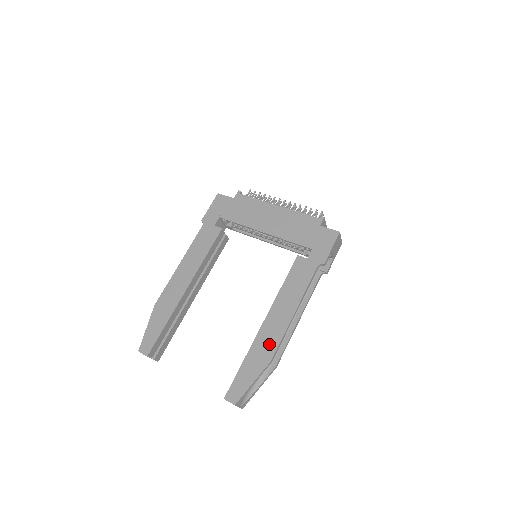
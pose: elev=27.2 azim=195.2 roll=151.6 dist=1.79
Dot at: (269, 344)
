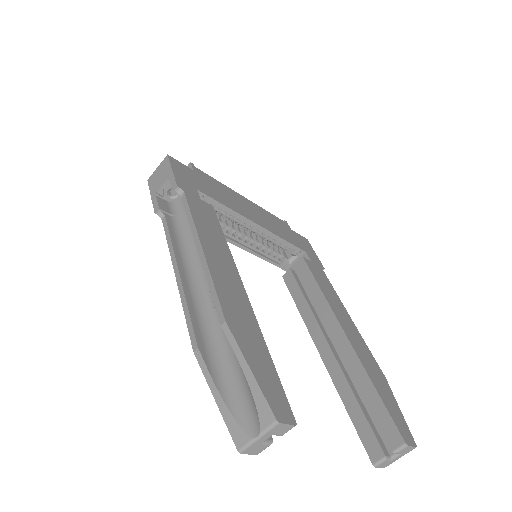
Dot at: (369, 357)
